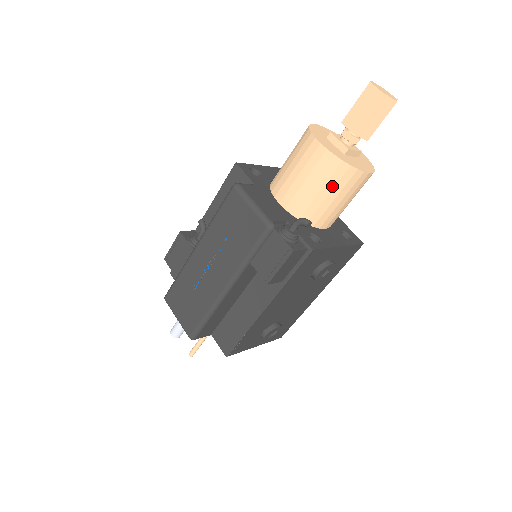
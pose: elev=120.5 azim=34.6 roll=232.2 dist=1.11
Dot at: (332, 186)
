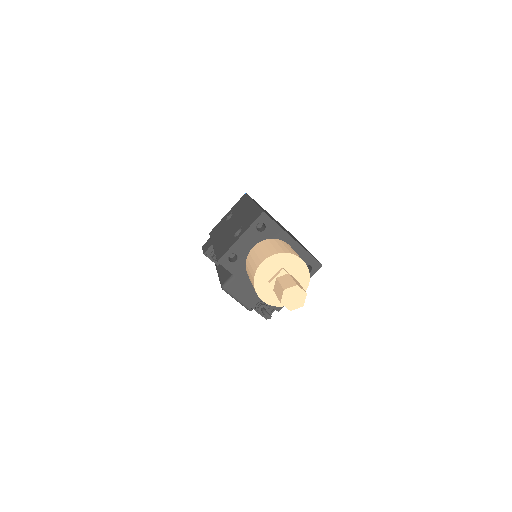
Dot at: occluded
